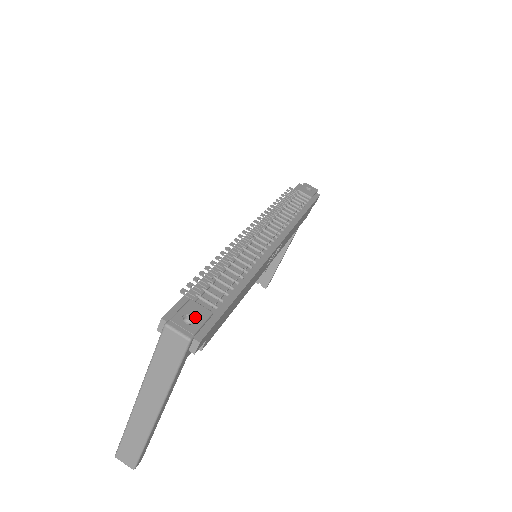
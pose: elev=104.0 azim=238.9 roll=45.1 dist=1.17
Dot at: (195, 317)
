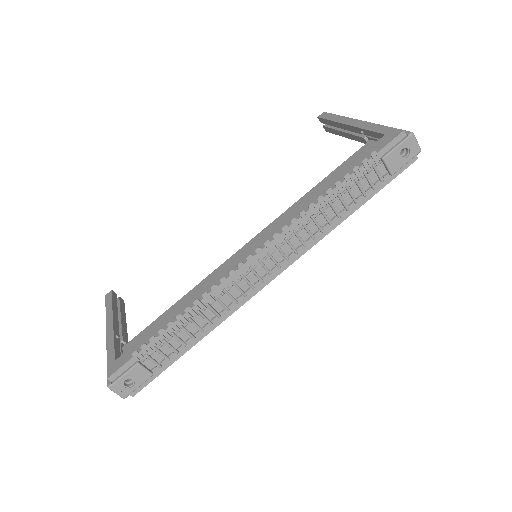
Dot at: (135, 381)
